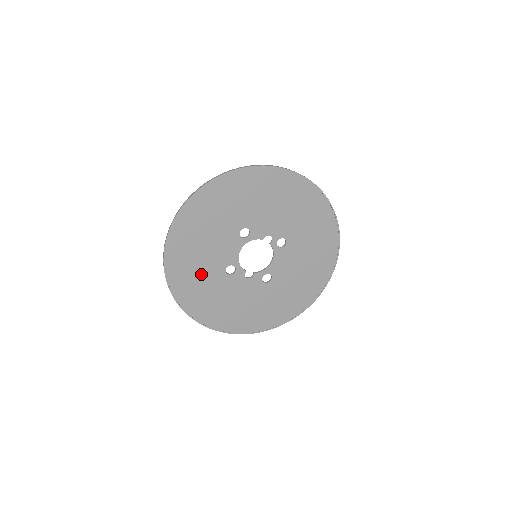
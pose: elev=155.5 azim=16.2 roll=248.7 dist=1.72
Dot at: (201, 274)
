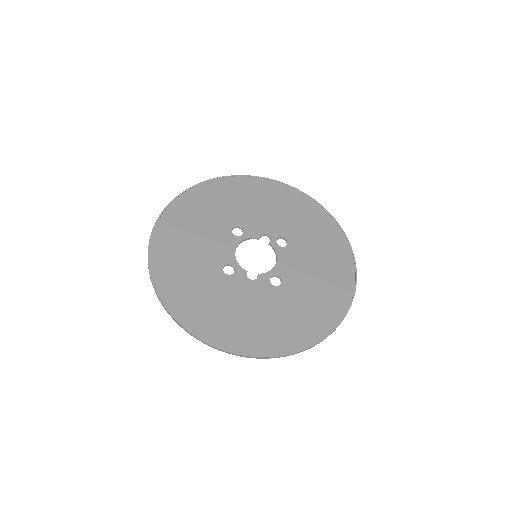
Dot at: (193, 273)
